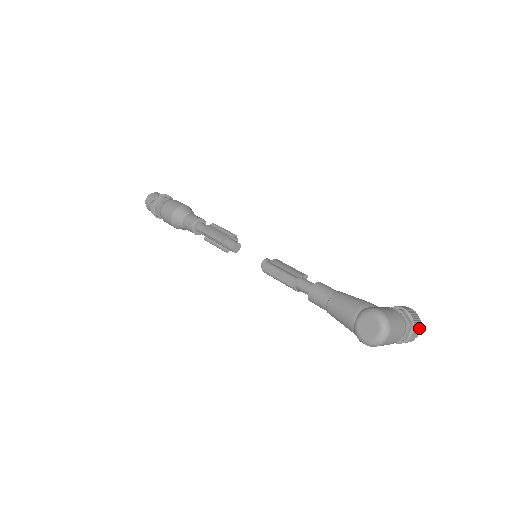
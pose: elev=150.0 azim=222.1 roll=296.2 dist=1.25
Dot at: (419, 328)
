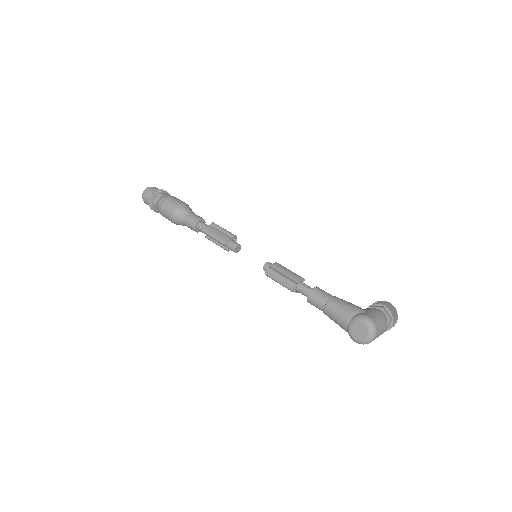
Dot at: (396, 319)
